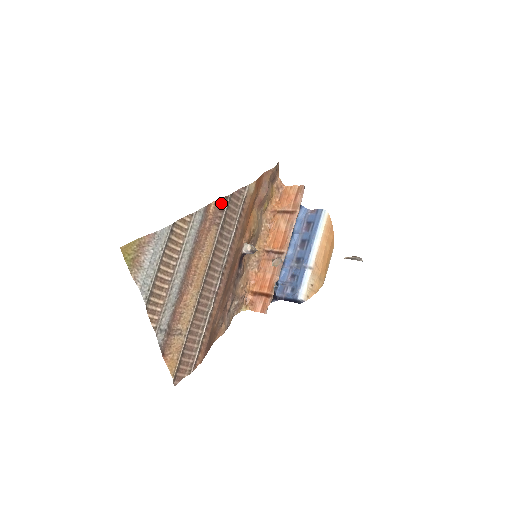
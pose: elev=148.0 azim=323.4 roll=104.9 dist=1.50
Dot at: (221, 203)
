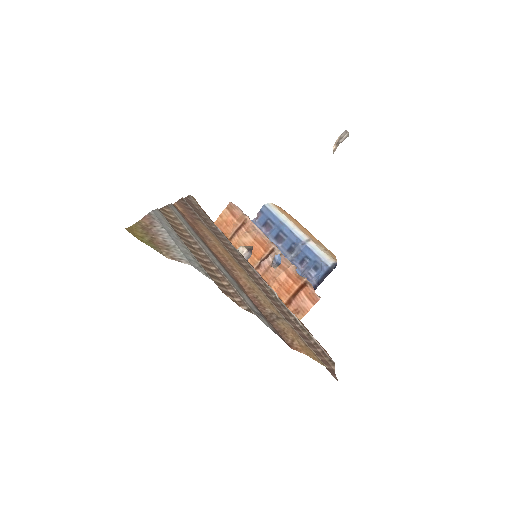
Dot at: (182, 204)
